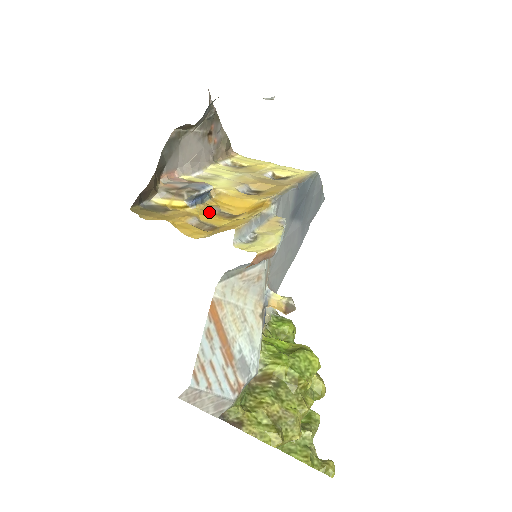
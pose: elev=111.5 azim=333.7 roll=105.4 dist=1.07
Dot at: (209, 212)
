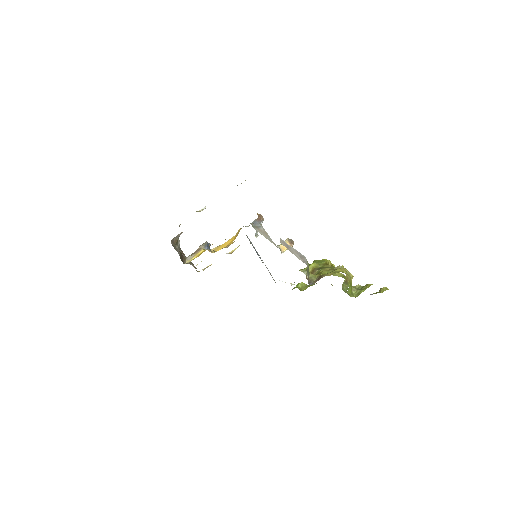
Dot at: occluded
